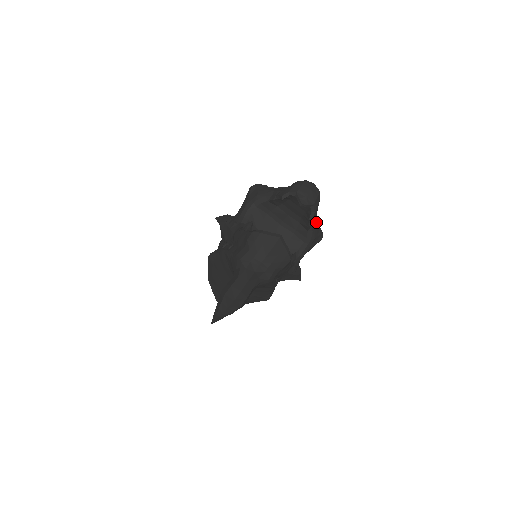
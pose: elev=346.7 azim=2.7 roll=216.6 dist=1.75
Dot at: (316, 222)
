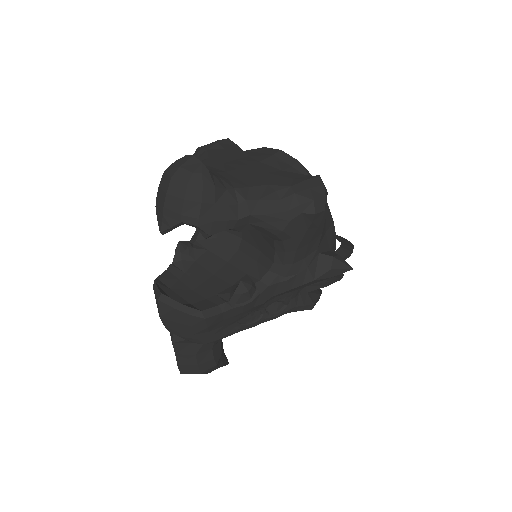
Dot at: (254, 212)
